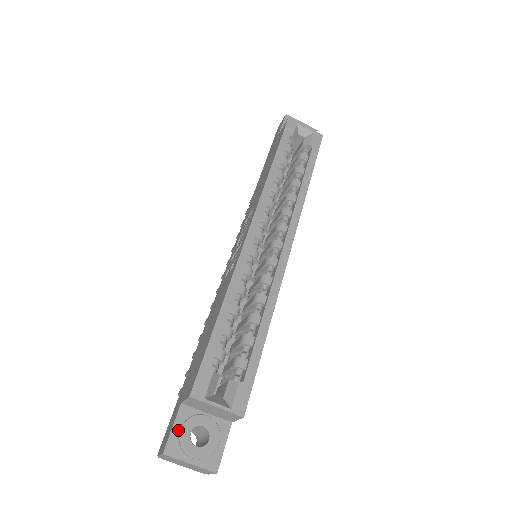
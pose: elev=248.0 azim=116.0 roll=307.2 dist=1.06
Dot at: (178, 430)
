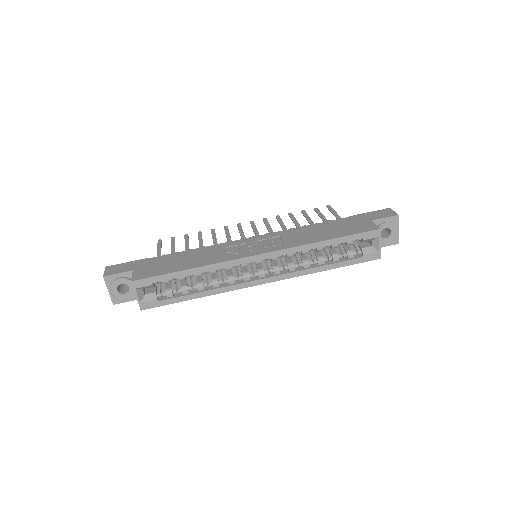
Dot at: (119, 277)
